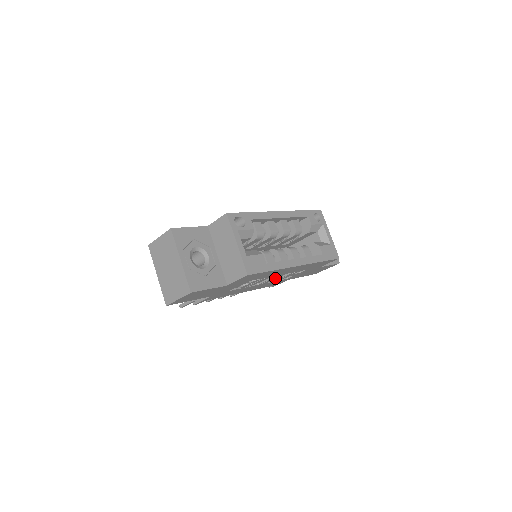
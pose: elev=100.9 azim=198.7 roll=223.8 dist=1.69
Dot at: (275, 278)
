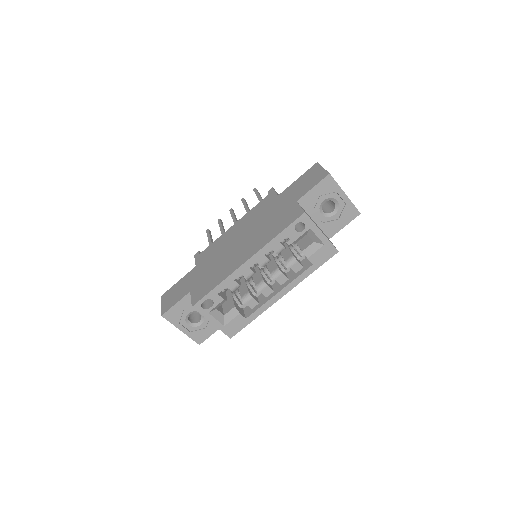
Dot at: occluded
